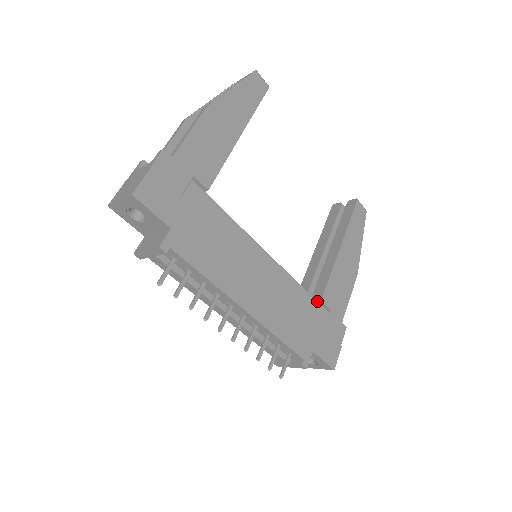
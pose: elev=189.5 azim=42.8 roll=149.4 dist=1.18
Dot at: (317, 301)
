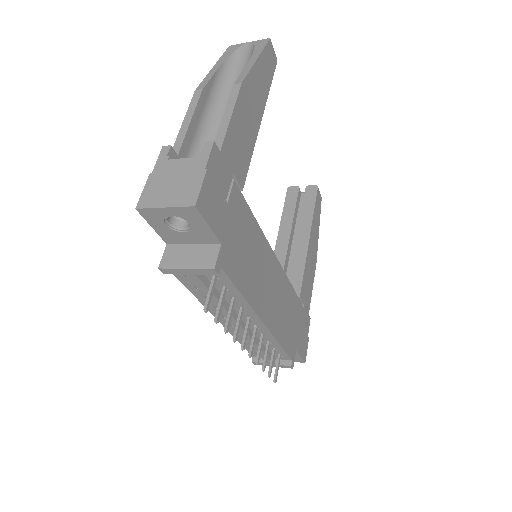
Dot at: occluded
